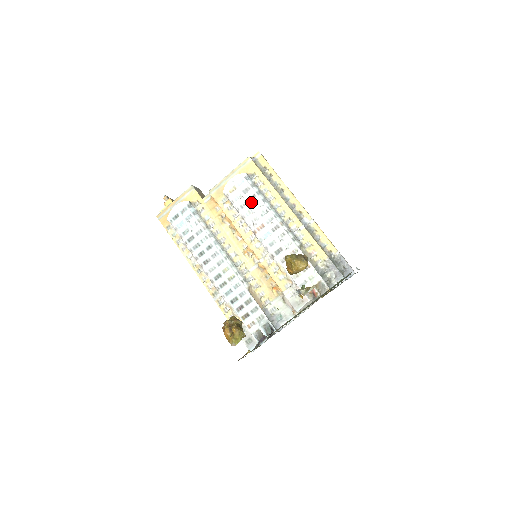
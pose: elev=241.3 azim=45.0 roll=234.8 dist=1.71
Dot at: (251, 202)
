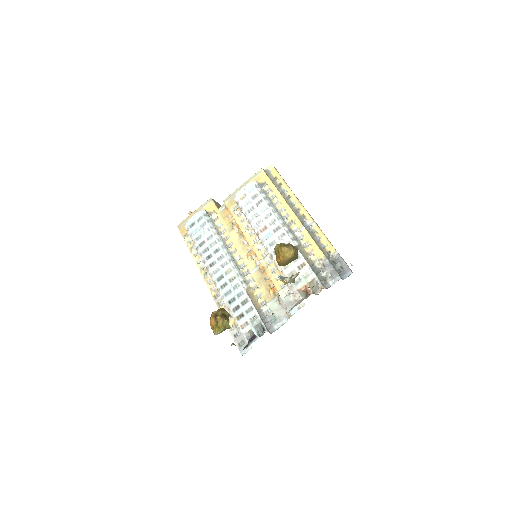
Dot at: (258, 206)
